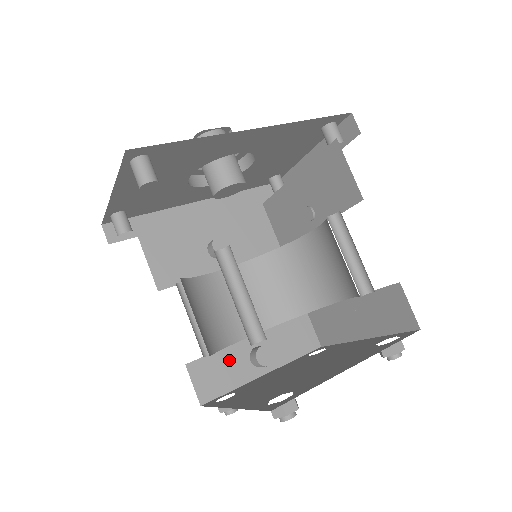
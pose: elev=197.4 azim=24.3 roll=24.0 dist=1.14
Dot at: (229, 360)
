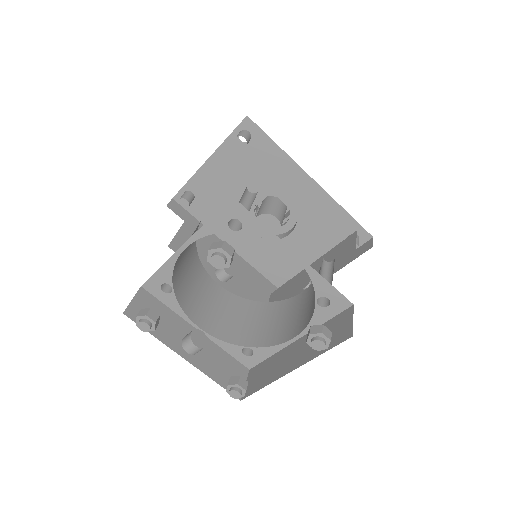
Dot at: (169, 320)
